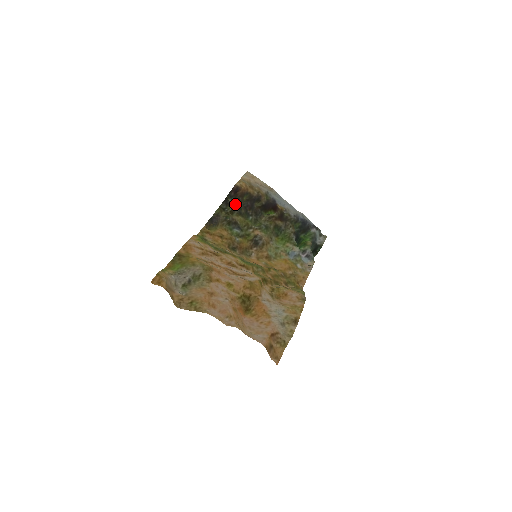
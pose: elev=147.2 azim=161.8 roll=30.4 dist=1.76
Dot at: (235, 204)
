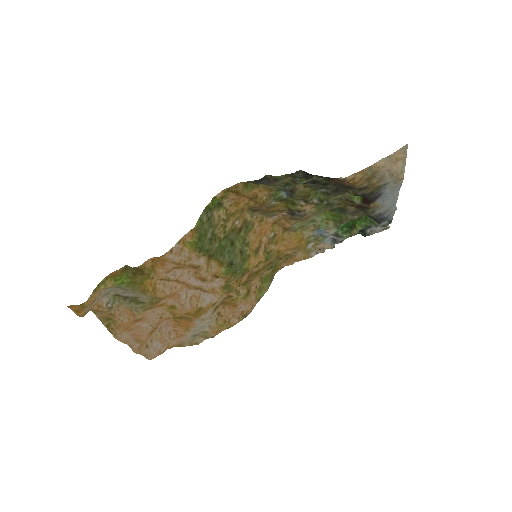
Dot at: (317, 182)
